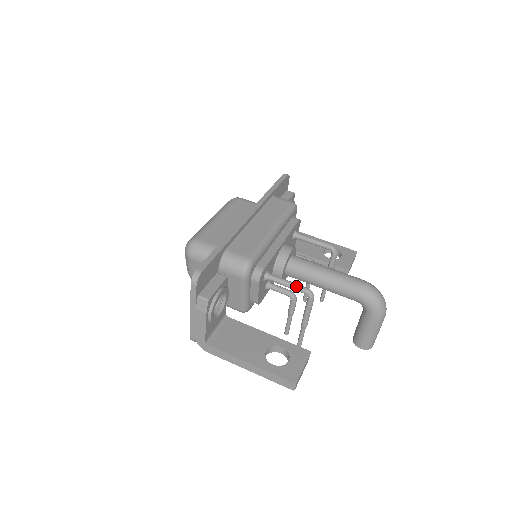
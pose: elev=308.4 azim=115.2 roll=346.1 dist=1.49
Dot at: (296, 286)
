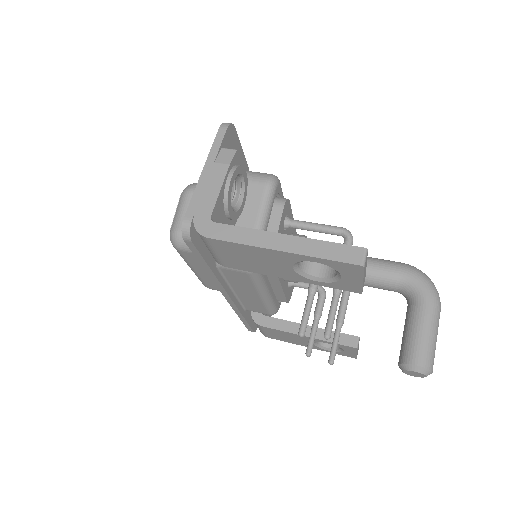
Dot at: (329, 225)
